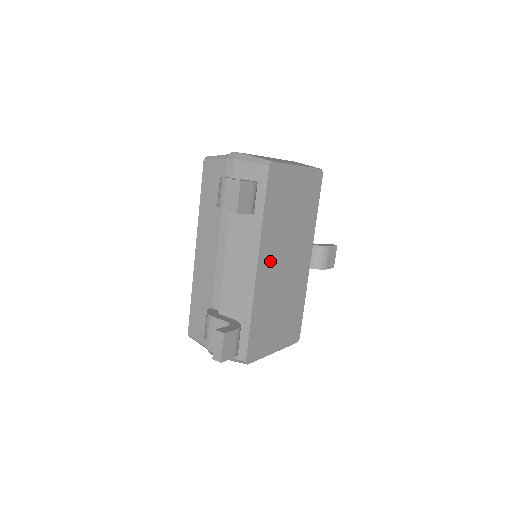
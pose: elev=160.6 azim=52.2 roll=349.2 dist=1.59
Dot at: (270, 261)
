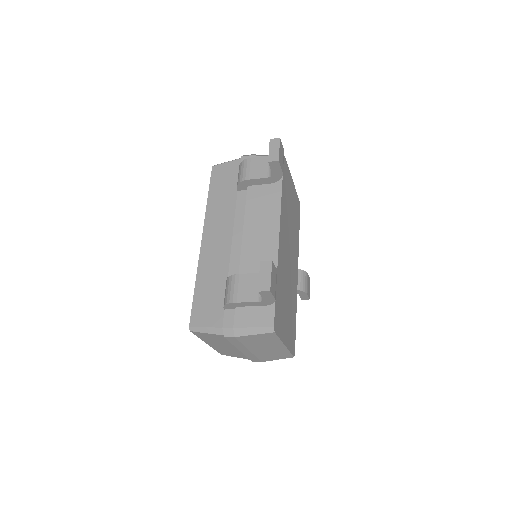
Dot at: (284, 239)
